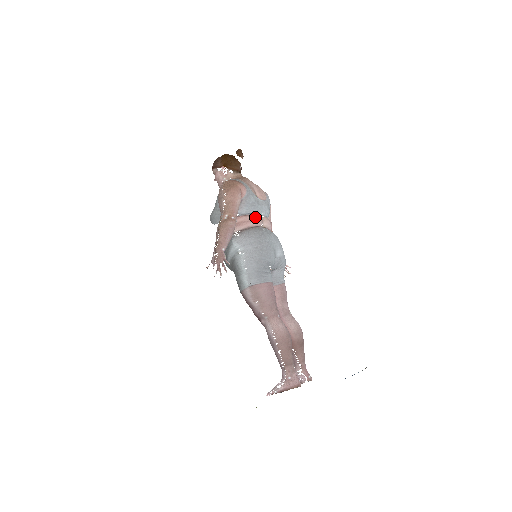
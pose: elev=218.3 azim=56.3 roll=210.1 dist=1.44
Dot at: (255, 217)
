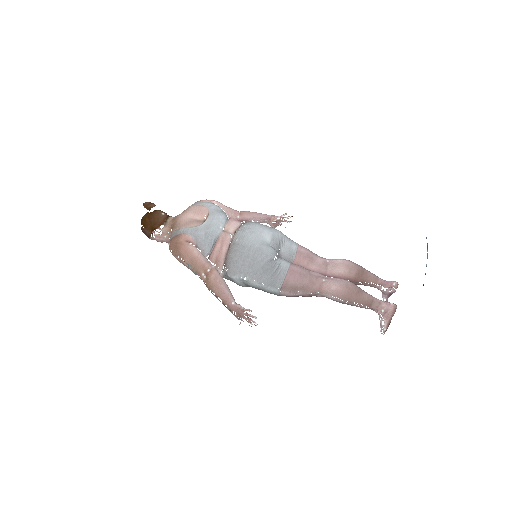
Dot at: (220, 241)
